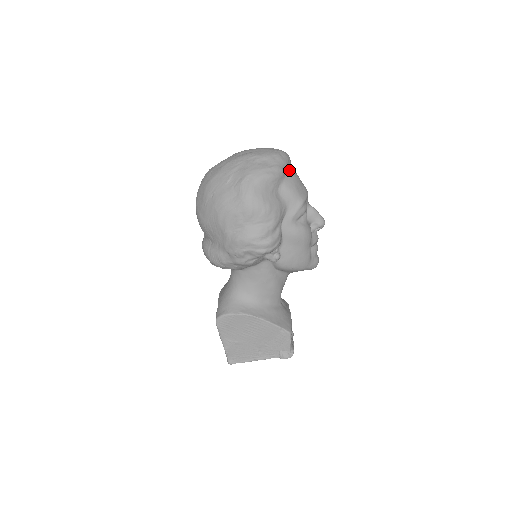
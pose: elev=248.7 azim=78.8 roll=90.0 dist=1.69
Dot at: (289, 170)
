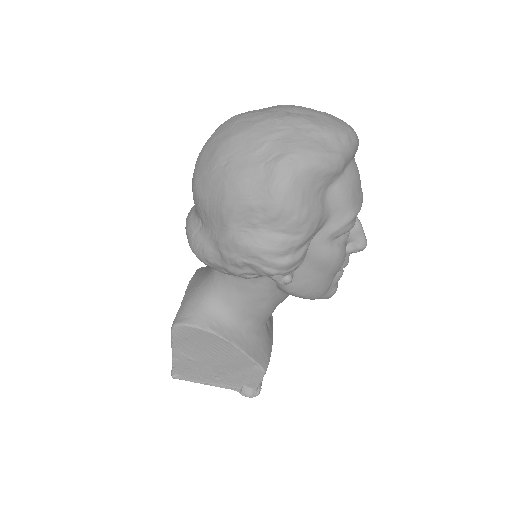
Dot at: (352, 162)
